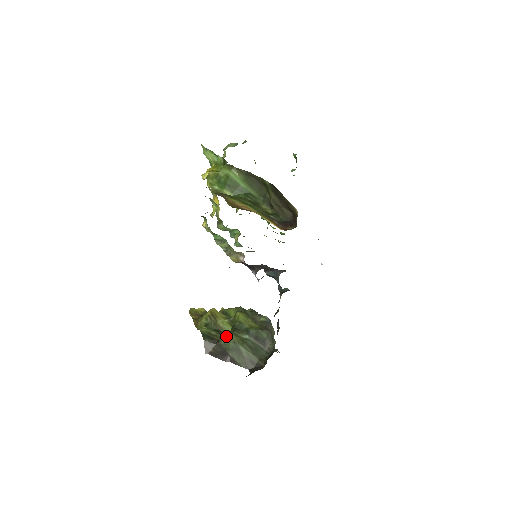
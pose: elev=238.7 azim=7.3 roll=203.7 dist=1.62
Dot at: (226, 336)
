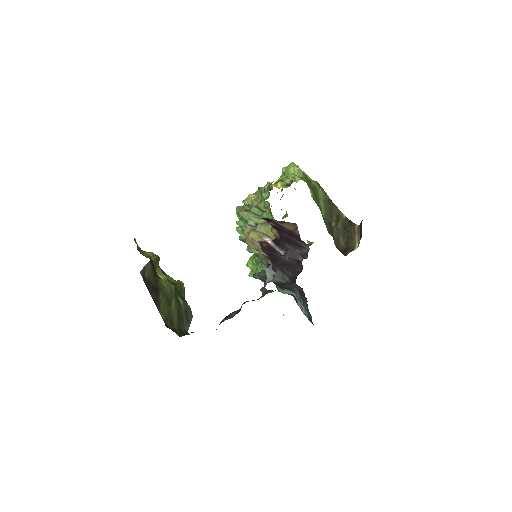
Dot at: occluded
